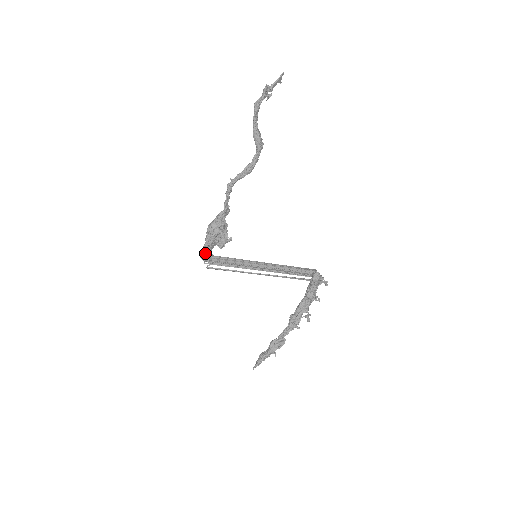
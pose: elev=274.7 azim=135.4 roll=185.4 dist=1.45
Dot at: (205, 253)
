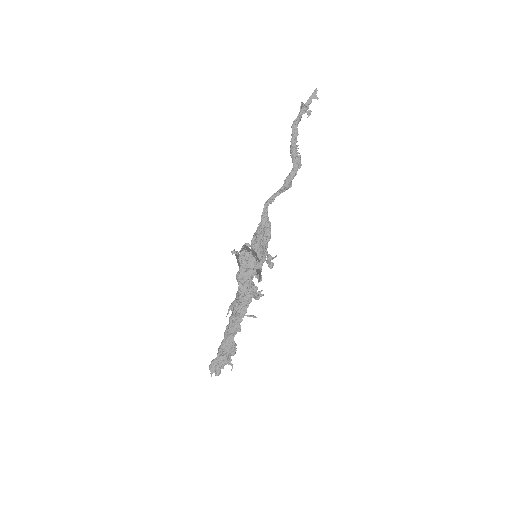
Dot at: occluded
